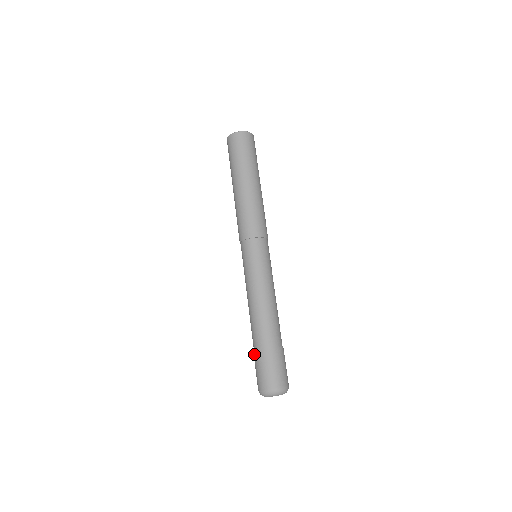
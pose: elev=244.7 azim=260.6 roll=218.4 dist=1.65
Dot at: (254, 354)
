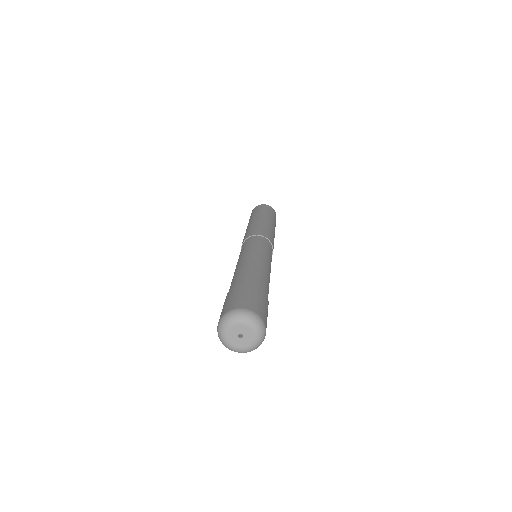
Dot at: occluded
